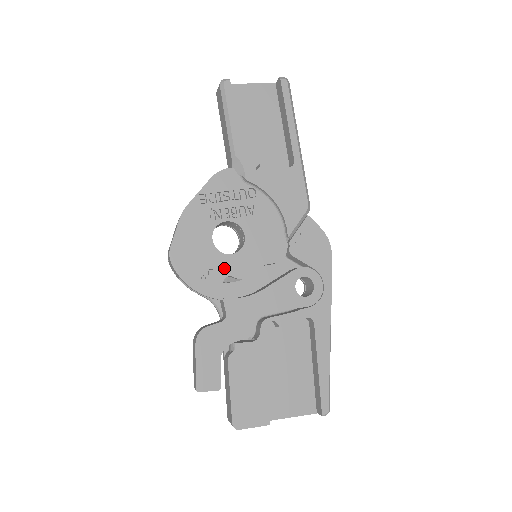
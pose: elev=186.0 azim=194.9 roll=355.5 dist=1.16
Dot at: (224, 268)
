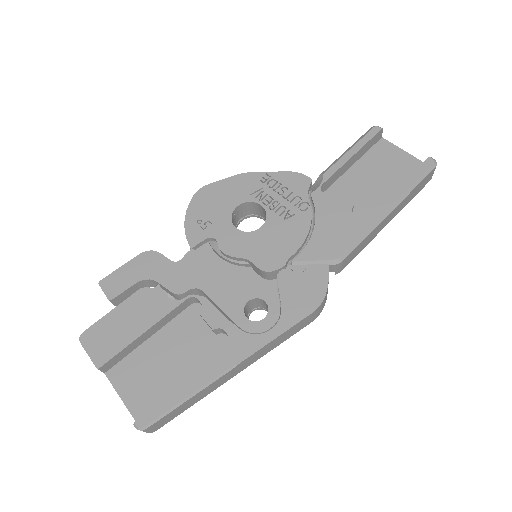
Dot at: (220, 231)
